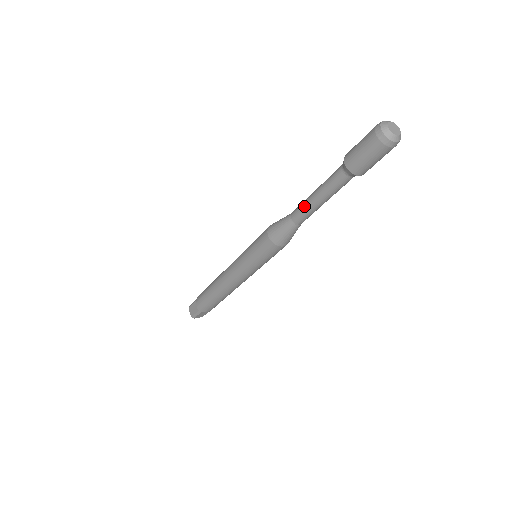
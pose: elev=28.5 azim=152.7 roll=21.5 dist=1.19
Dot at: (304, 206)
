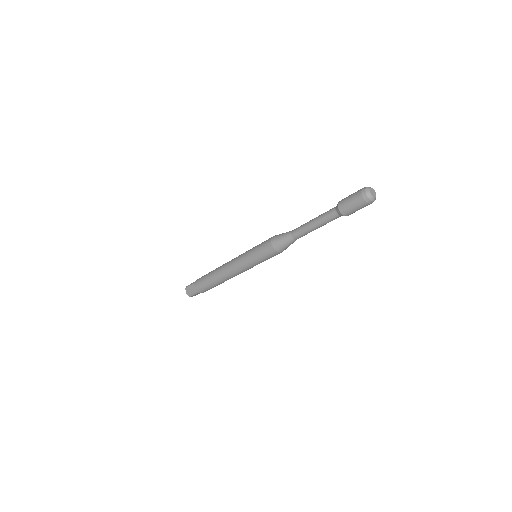
Dot at: (303, 229)
